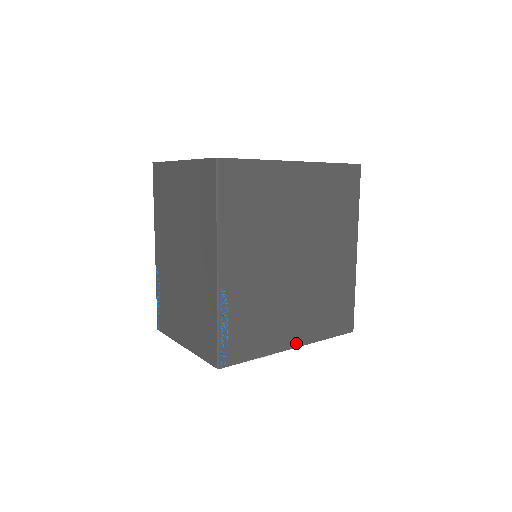
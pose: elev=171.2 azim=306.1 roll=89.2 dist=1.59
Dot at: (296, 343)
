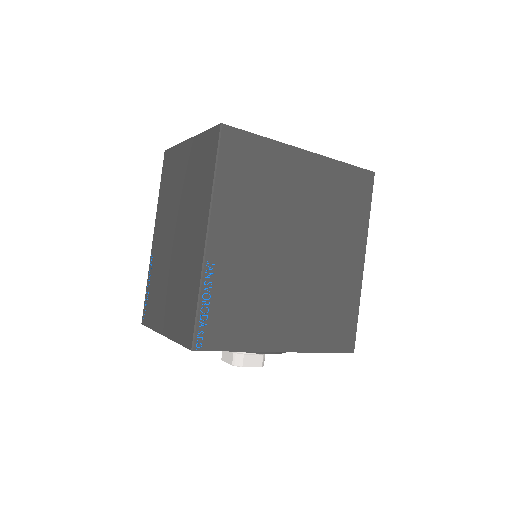
Dot at: (286, 347)
